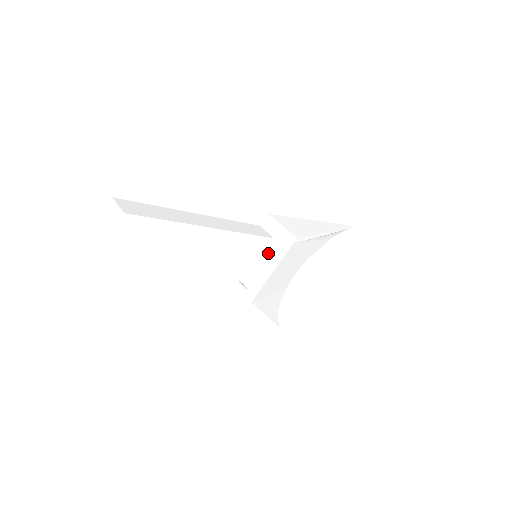
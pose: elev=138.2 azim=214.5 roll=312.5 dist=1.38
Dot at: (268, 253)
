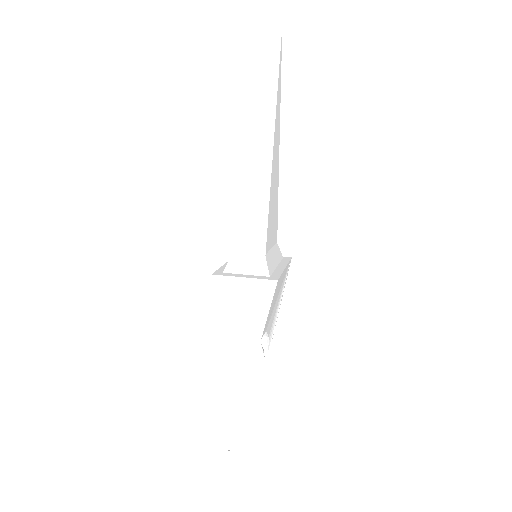
Dot at: (275, 250)
